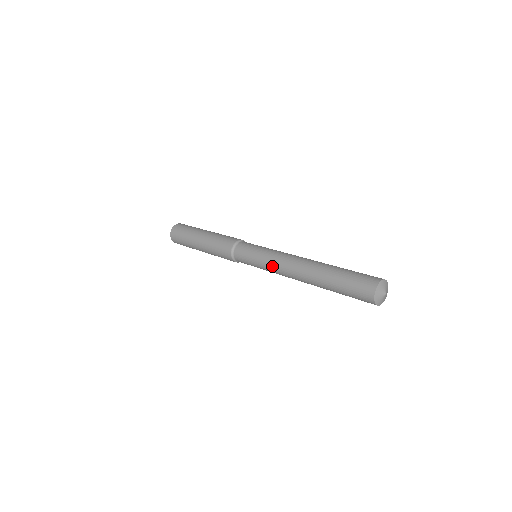
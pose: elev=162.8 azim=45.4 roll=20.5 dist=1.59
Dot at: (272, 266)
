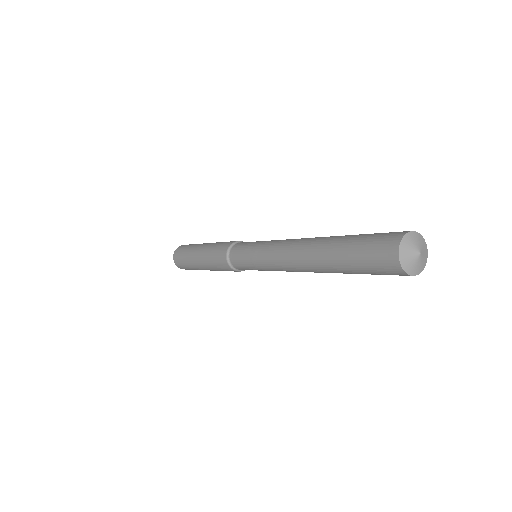
Dot at: (269, 262)
